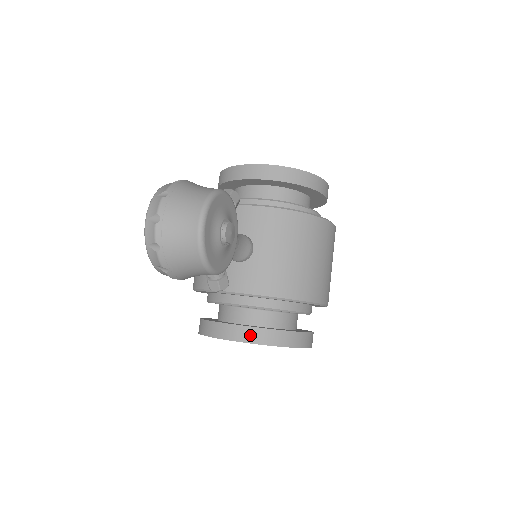
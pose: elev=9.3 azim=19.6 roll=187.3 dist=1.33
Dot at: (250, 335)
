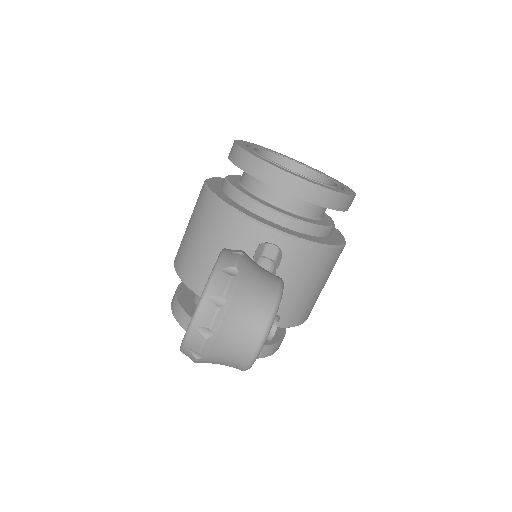
Dot at: occluded
